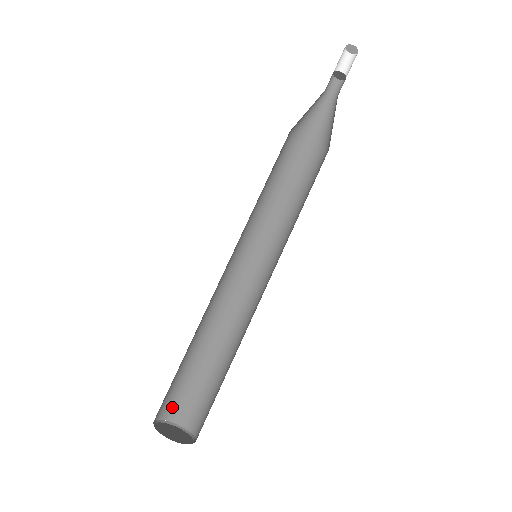
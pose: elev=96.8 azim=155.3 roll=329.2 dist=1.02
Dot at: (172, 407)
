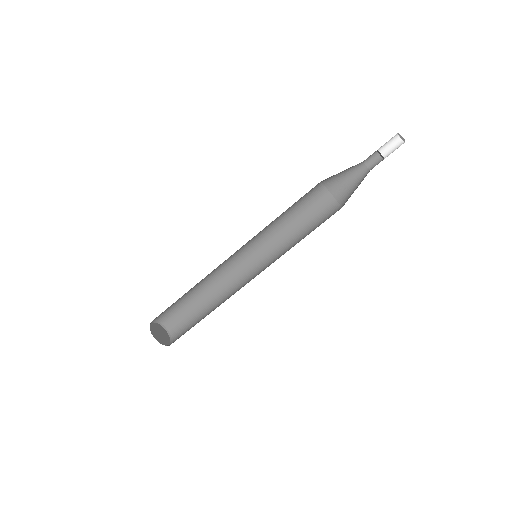
Dot at: (173, 323)
